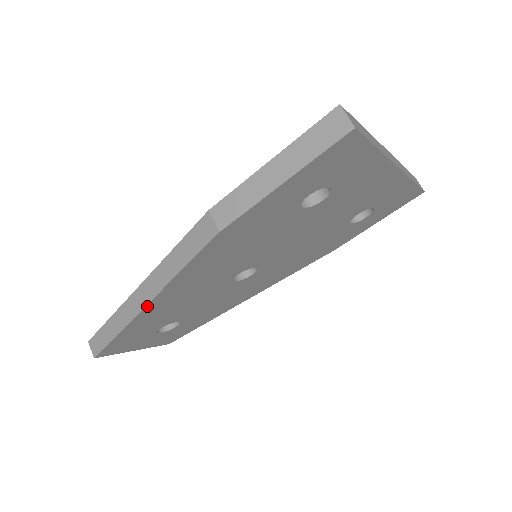
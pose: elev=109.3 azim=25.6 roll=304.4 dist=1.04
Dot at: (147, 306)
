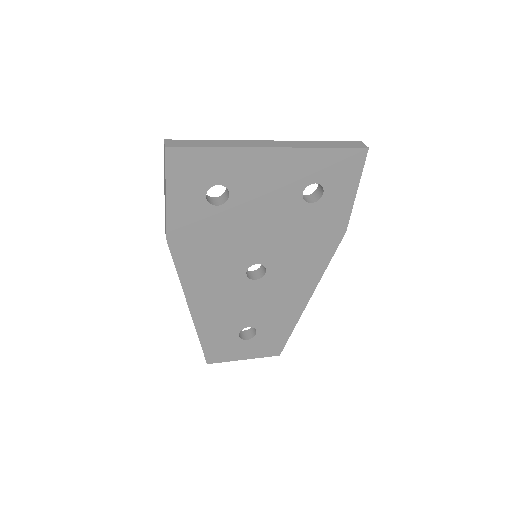
Dot at: (191, 309)
